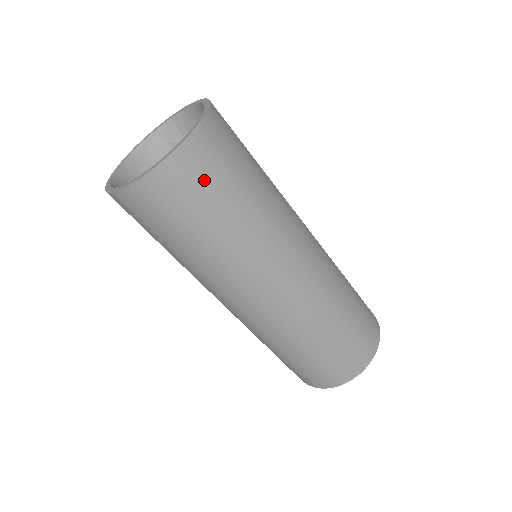
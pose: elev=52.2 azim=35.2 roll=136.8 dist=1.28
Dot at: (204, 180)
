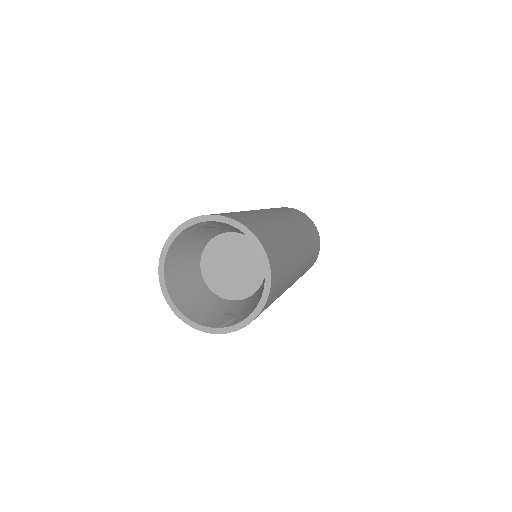
Dot at: occluded
